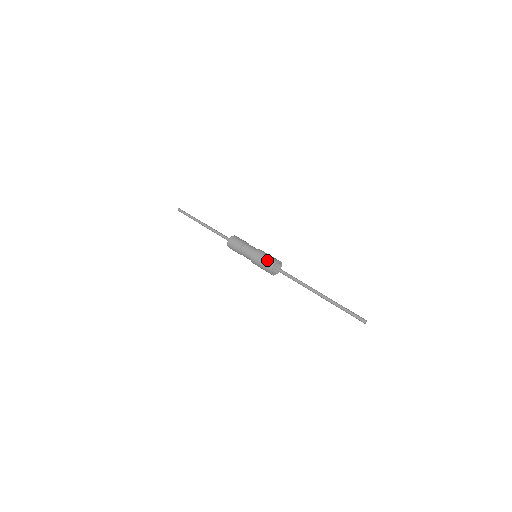
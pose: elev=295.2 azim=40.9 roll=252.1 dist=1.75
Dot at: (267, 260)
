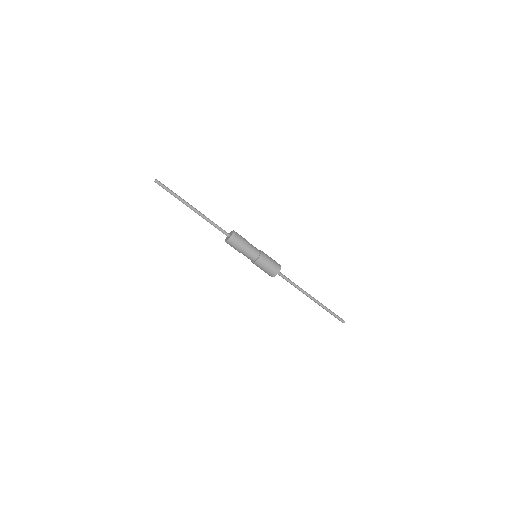
Dot at: (272, 268)
